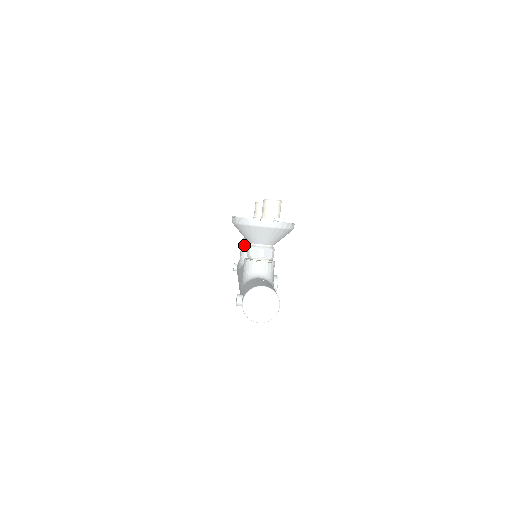
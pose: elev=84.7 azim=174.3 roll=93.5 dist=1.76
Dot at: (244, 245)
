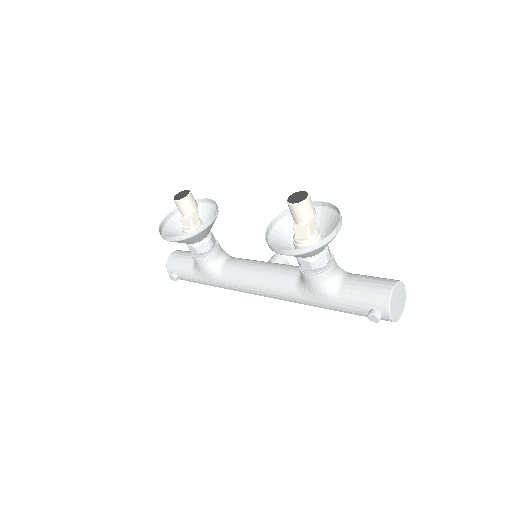
Dot at: (201, 253)
